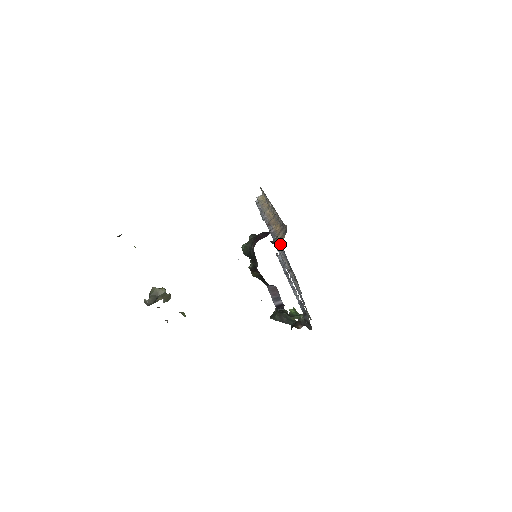
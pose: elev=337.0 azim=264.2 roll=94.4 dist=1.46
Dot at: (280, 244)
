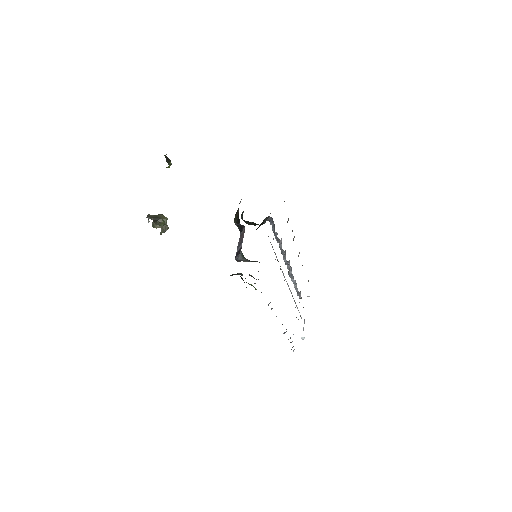
Dot at: occluded
